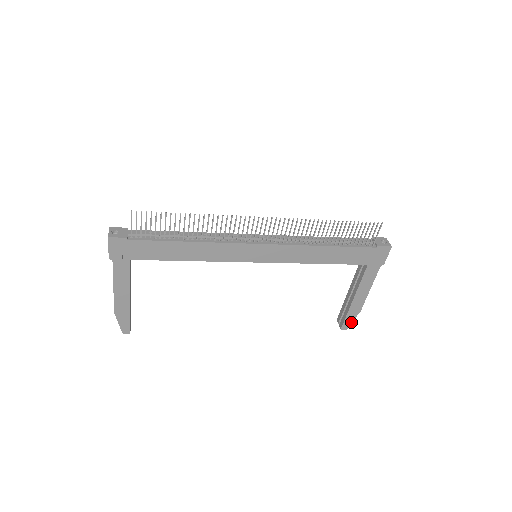
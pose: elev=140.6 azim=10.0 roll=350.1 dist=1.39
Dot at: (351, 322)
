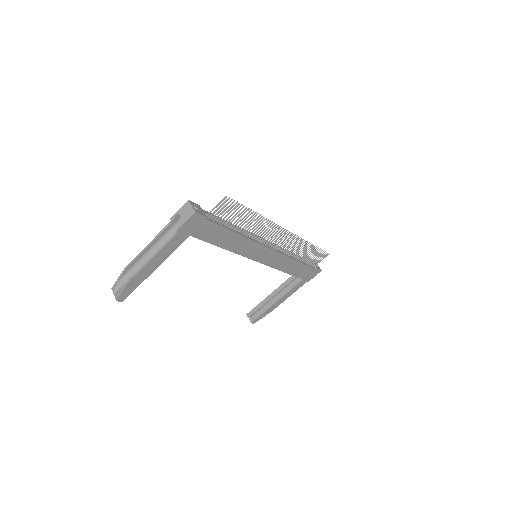
Dot at: (261, 318)
